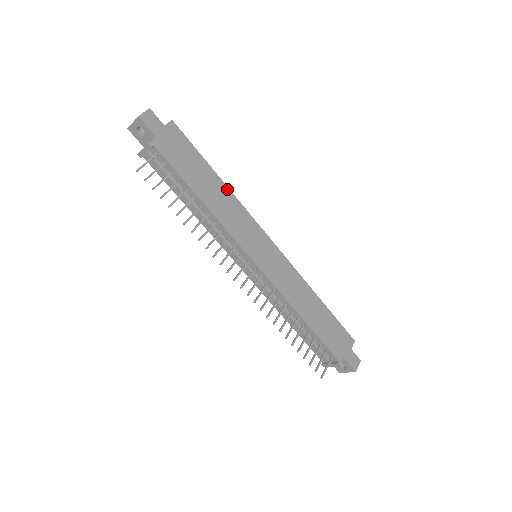
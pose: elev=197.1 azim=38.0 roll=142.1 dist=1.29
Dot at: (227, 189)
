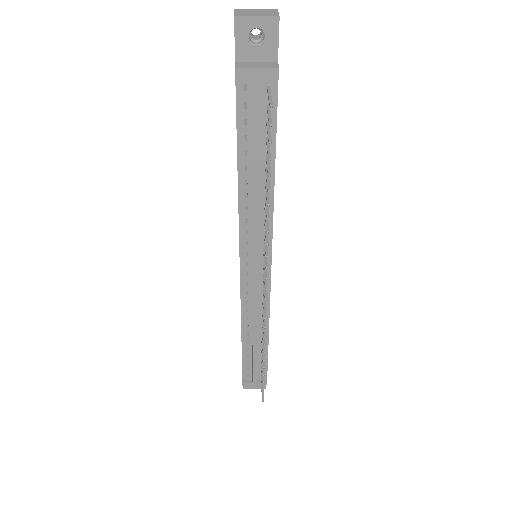
Dot at: occluded
